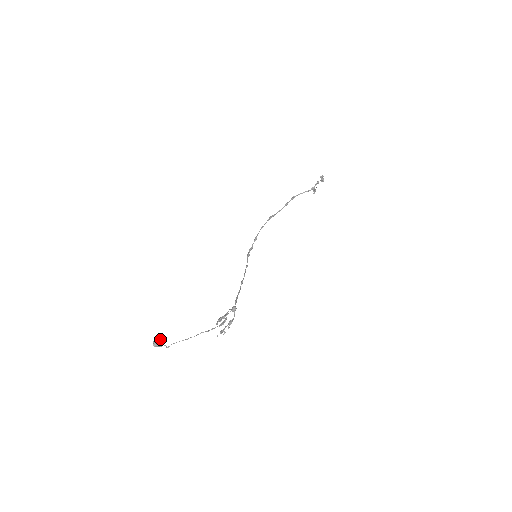
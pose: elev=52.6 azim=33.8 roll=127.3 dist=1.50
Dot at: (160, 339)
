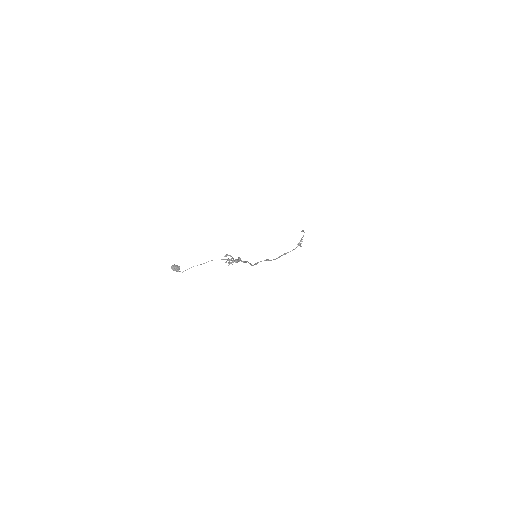
Dot at: (176, 265)
